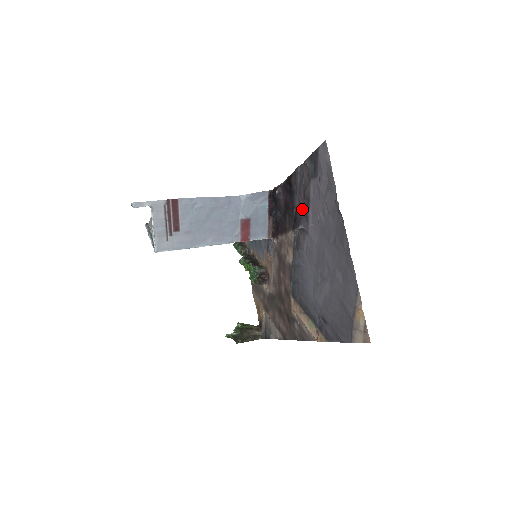
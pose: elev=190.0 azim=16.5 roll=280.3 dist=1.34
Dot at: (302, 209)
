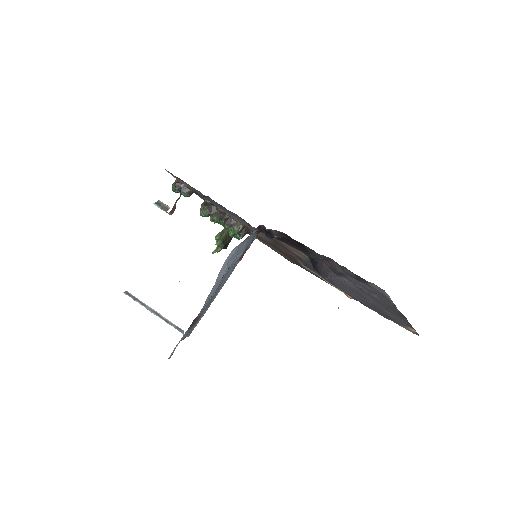
Dot at: (326, 265)
